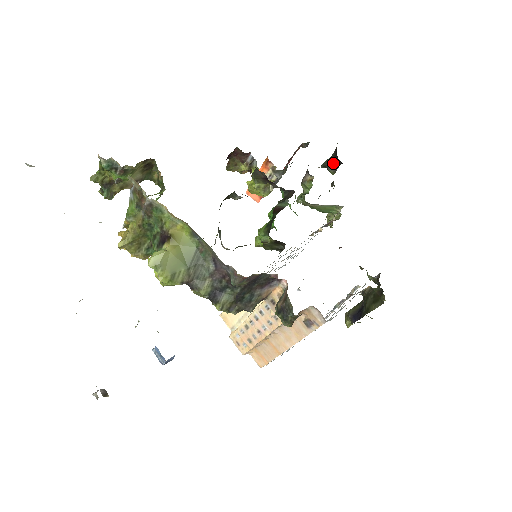
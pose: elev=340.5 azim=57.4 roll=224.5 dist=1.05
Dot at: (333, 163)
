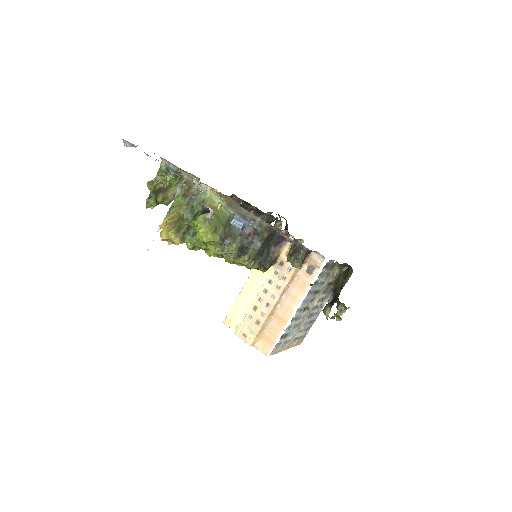
Dot at: occluded
